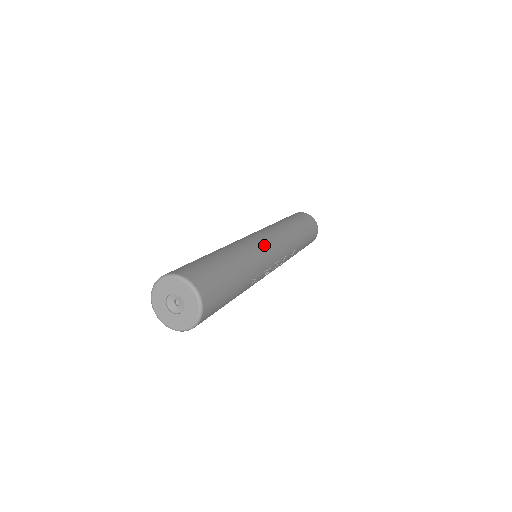
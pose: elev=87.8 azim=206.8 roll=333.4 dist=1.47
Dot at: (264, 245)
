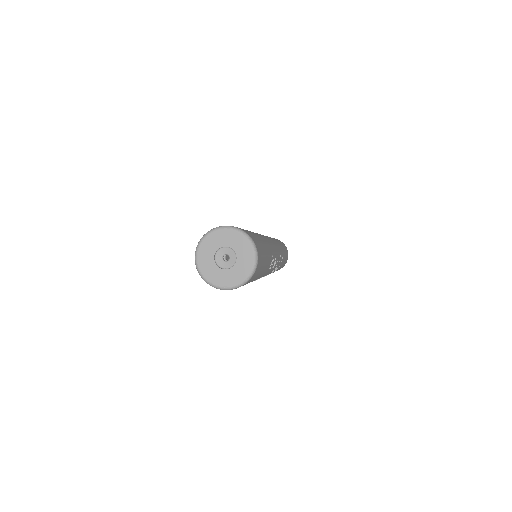
Dot at: occluded
